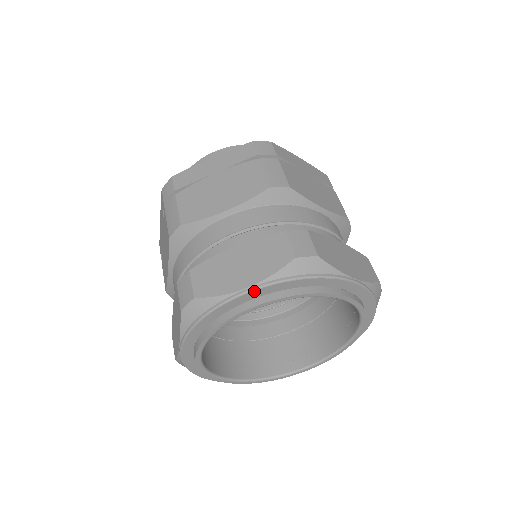
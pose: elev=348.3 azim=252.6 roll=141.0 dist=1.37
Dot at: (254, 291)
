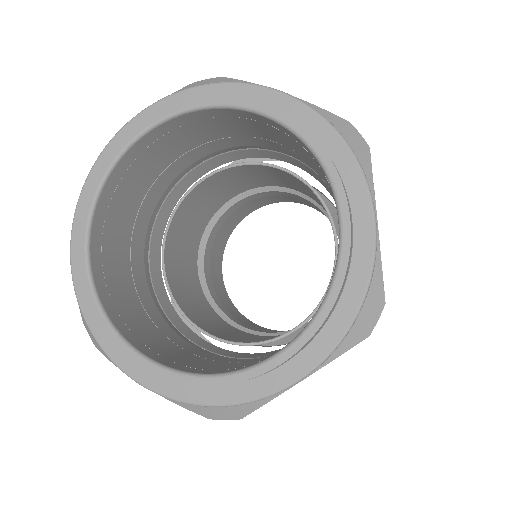
Dot at: (138, 116)
